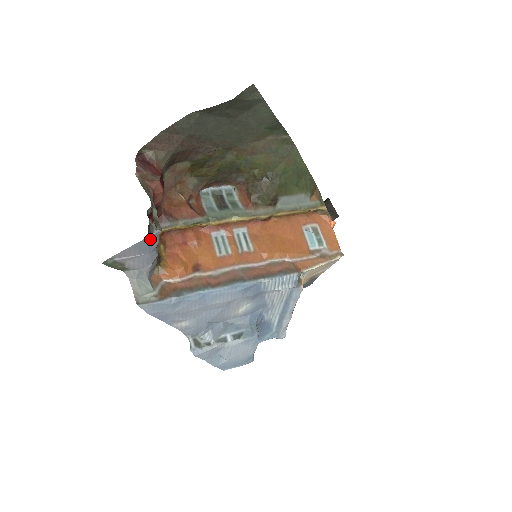
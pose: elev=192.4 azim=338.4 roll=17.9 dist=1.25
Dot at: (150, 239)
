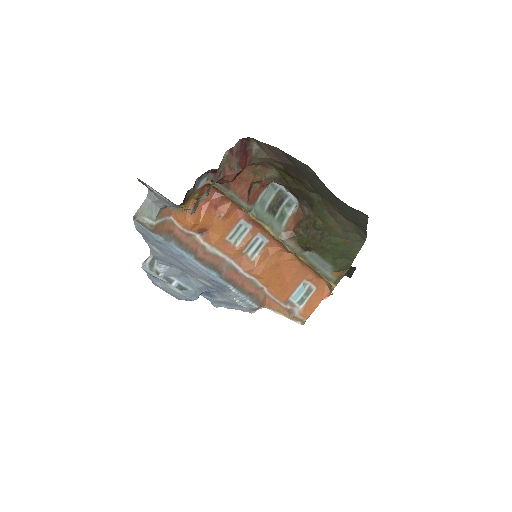
Dot at: occluded
